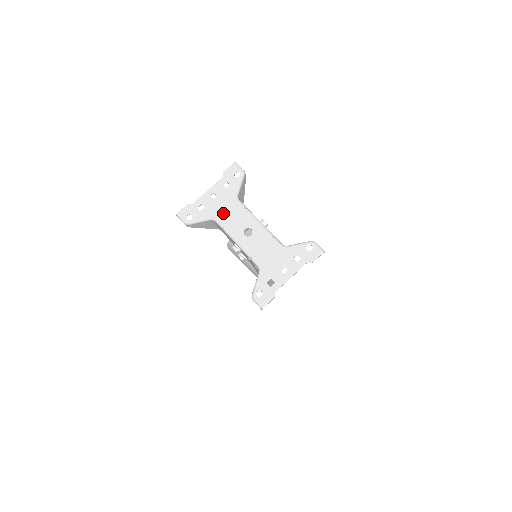
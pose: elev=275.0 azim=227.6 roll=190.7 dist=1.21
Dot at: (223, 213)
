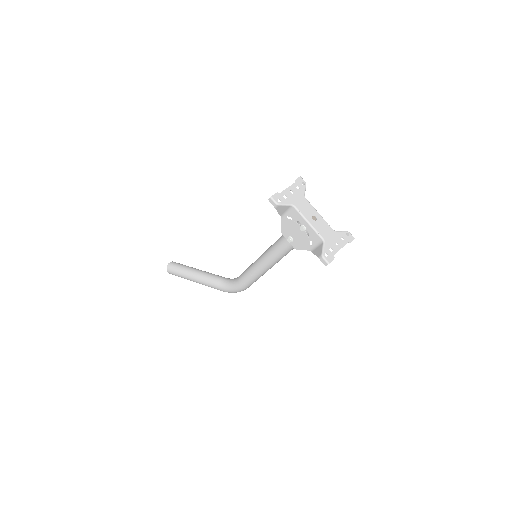
Dot at: (299, 203)
